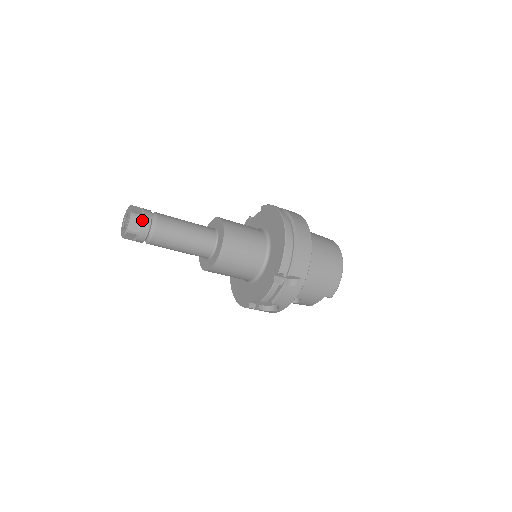
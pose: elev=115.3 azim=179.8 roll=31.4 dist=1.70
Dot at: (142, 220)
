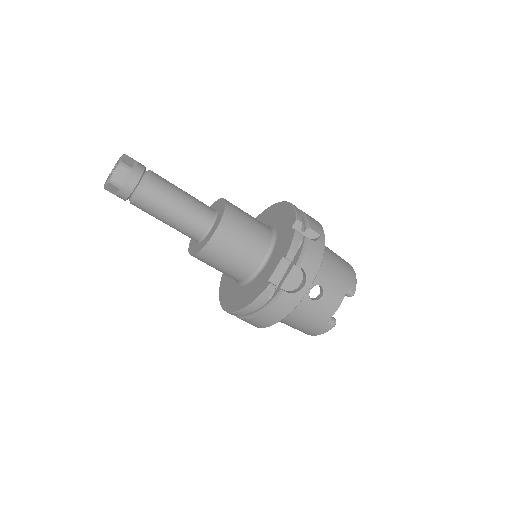
Dot at: (136, 161)
